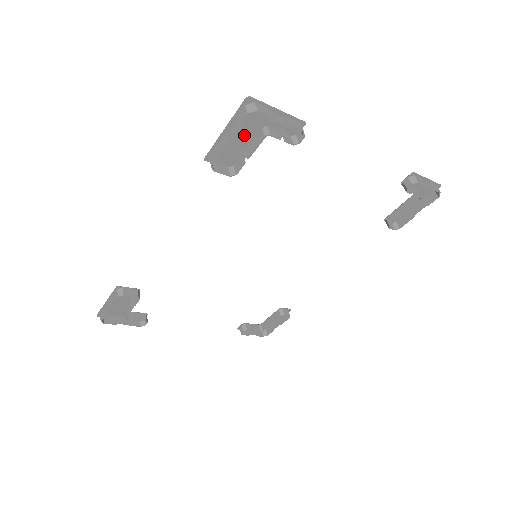
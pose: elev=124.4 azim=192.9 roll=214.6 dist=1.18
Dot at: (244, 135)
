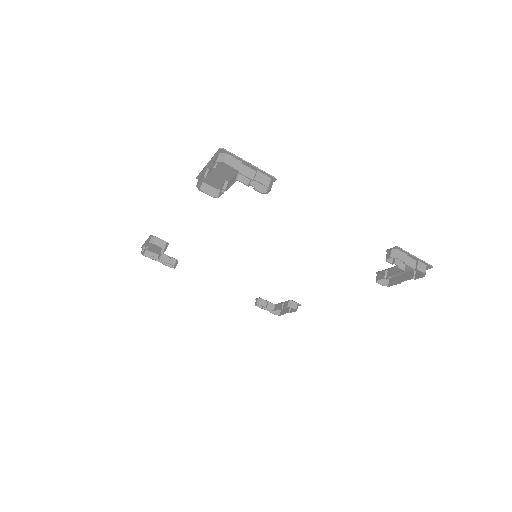
Dot at: (224, 172)
